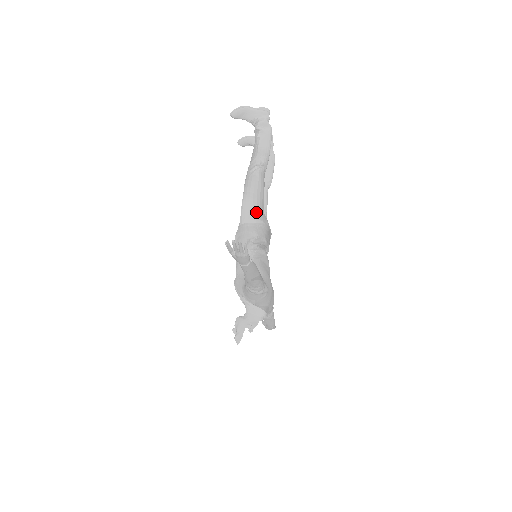
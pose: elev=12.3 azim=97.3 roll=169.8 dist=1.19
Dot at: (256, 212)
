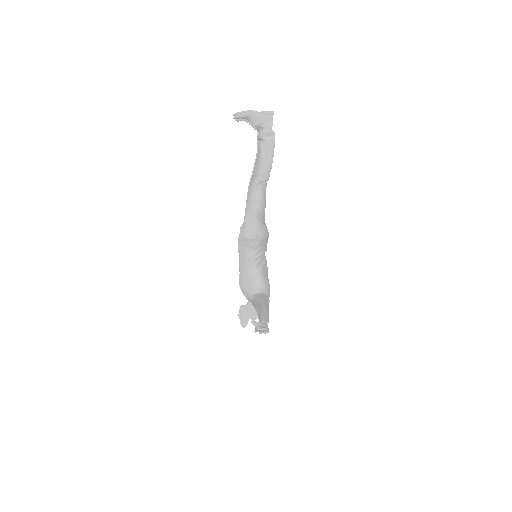
Dot at: (259, 228)
